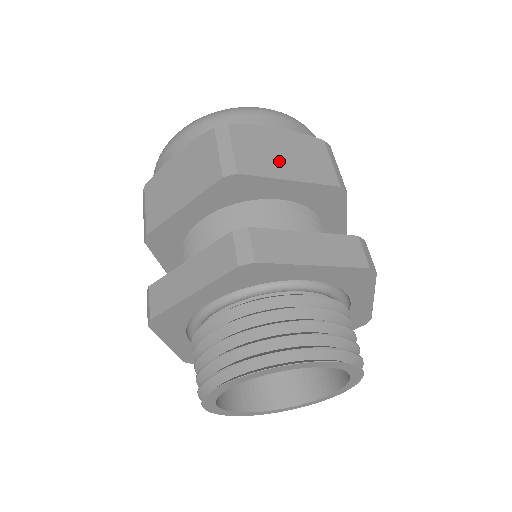
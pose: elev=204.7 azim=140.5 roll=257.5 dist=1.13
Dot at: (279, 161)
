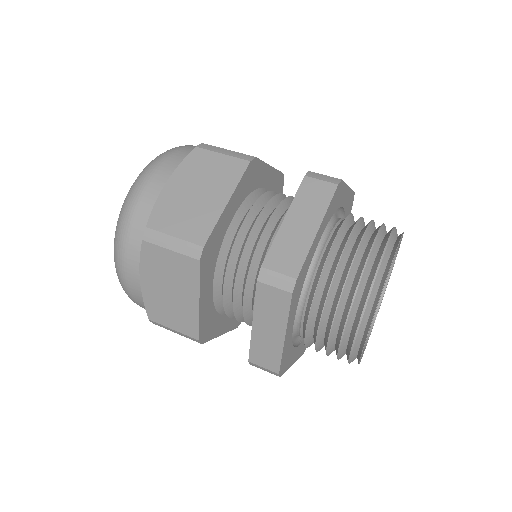
Dot at: occluded
